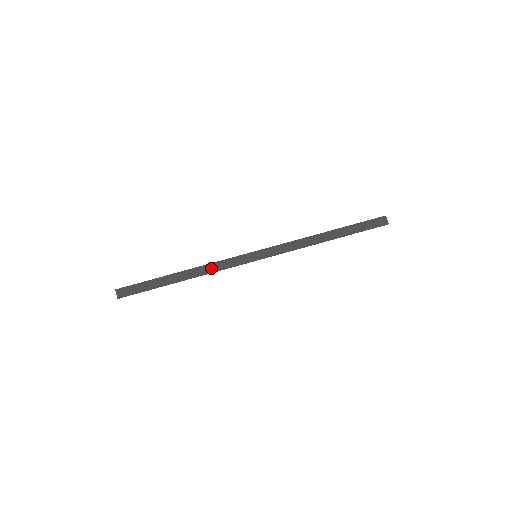
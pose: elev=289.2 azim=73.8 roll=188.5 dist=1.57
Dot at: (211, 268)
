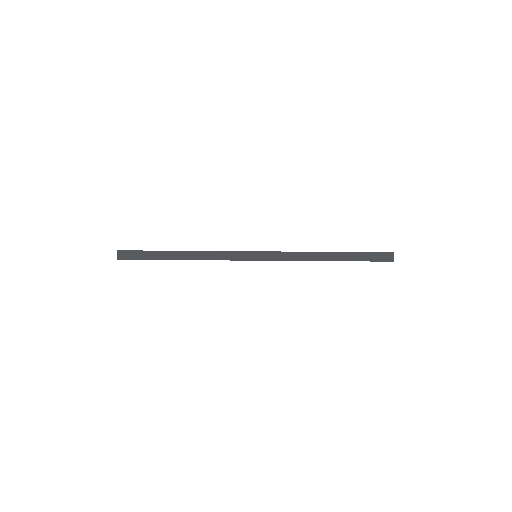
Dot at: (211, 255)
